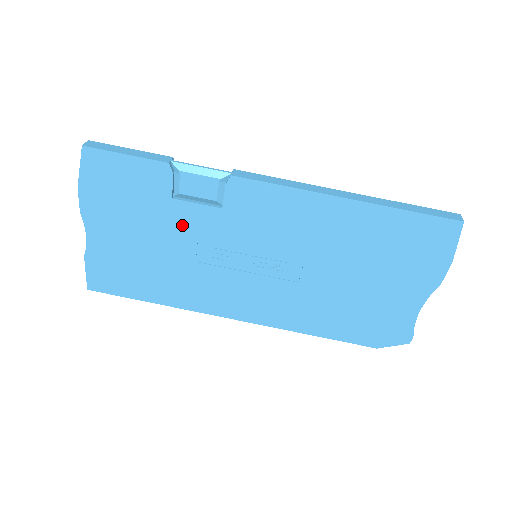
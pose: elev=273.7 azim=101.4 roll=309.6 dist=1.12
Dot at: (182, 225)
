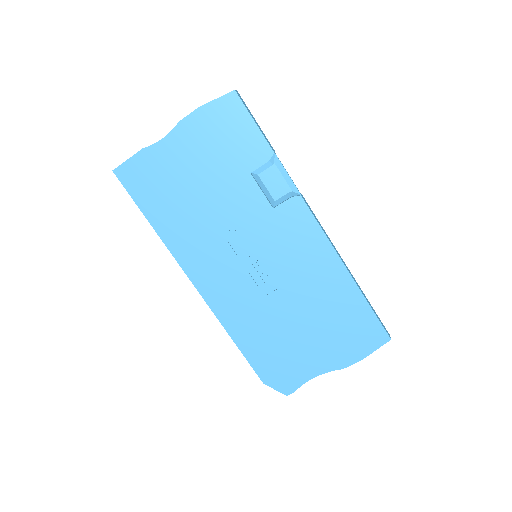
Dot at: (236, 194)
